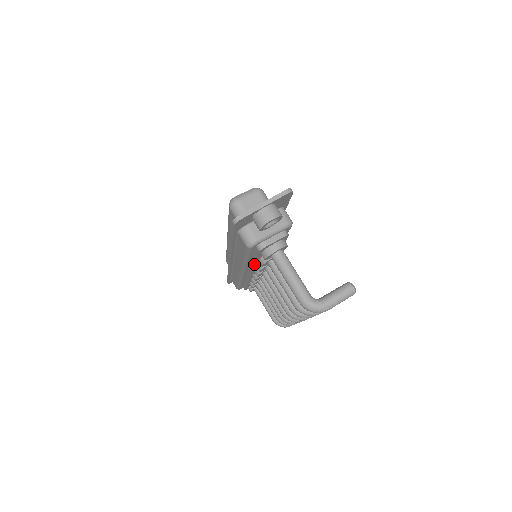
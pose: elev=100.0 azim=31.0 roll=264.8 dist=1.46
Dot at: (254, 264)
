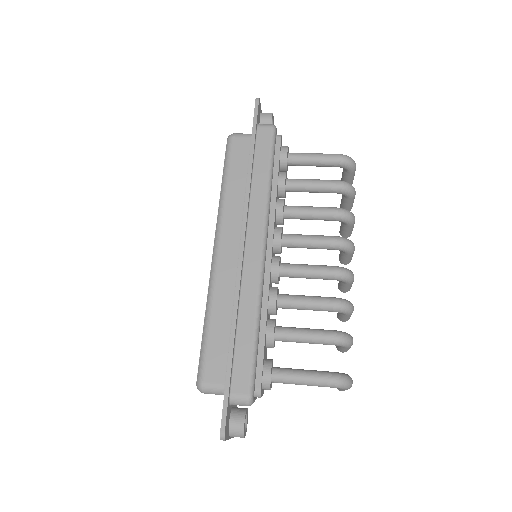
Dot at: (276, 189)
